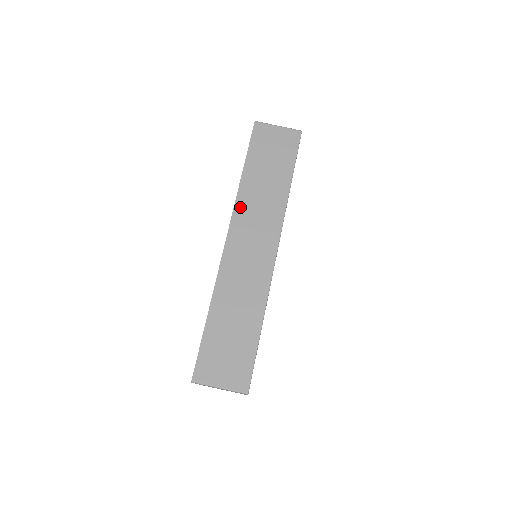
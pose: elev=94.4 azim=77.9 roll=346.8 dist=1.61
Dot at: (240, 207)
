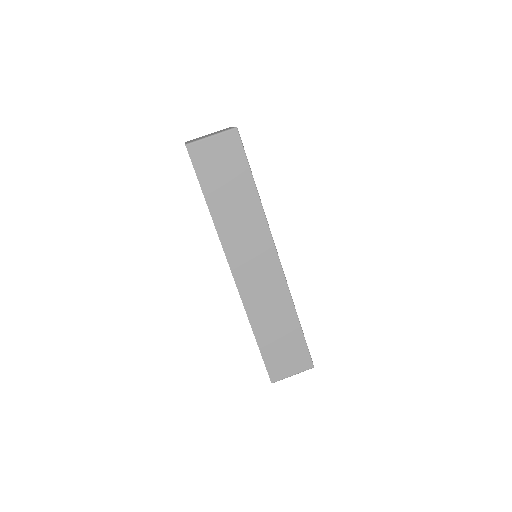
Dot at: (227, 242)
